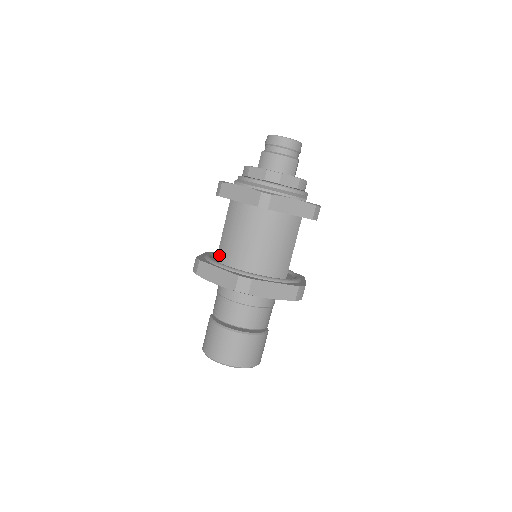
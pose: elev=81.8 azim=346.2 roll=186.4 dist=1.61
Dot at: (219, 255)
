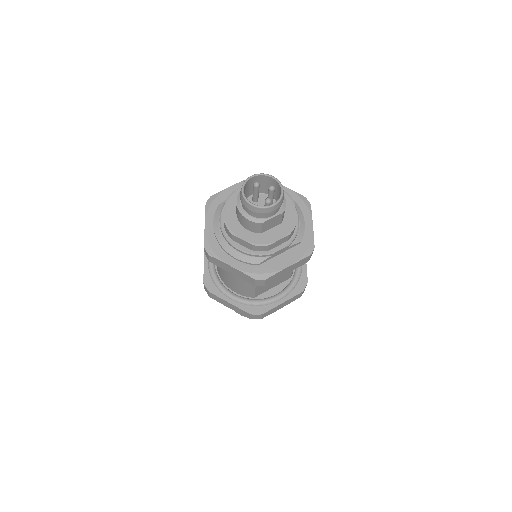
Dot at: occluded
